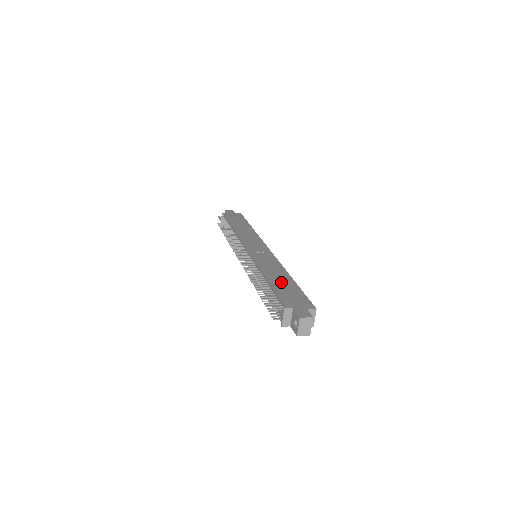
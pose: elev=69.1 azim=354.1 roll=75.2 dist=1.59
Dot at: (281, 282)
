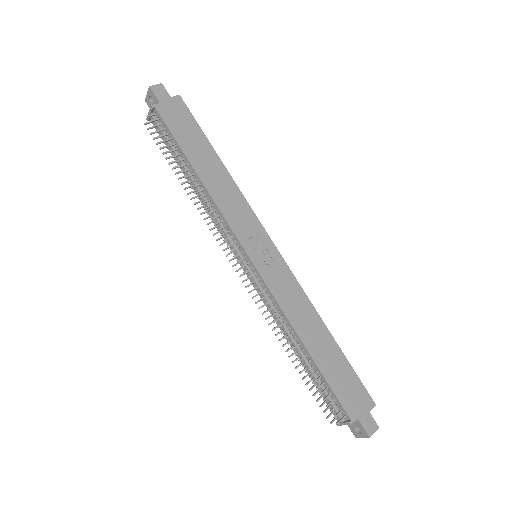
Dot at: (325, 354)
